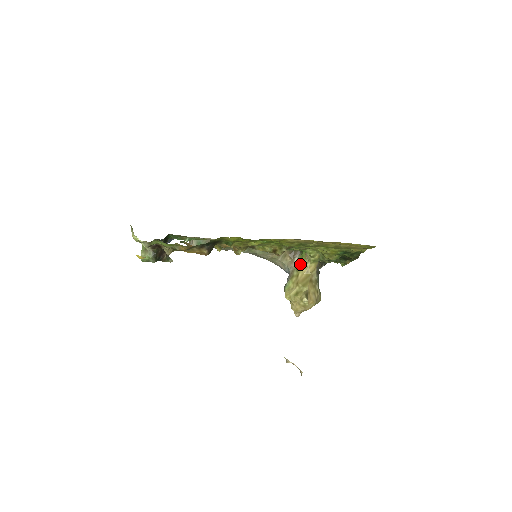
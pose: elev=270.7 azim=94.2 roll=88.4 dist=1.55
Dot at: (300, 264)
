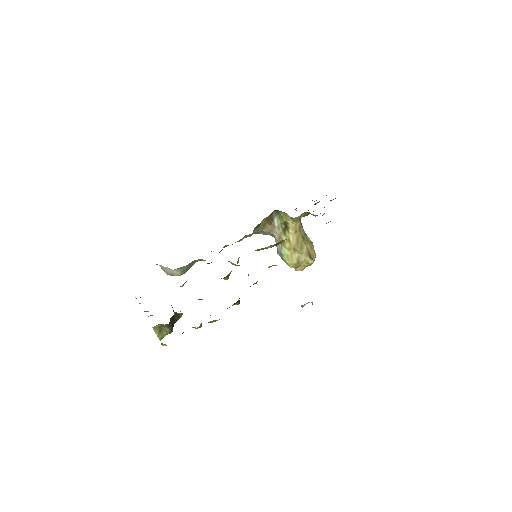
Dot at: (283, 226)
